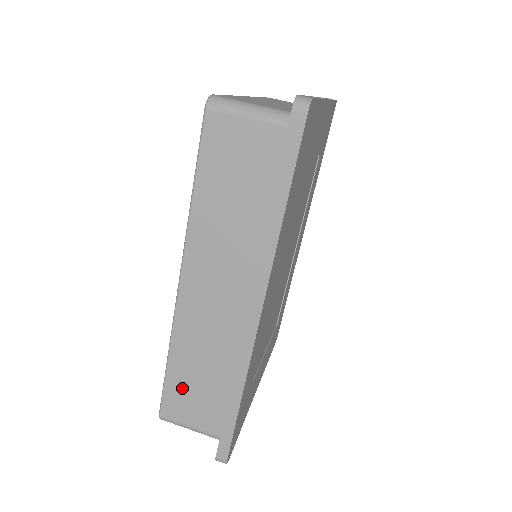
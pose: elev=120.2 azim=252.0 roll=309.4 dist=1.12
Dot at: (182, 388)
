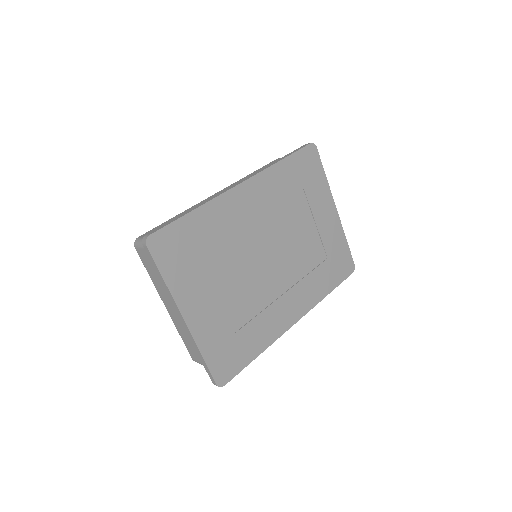
Dot at: occluded
